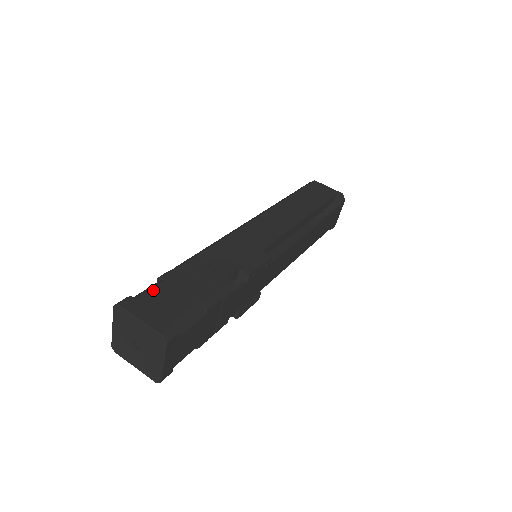
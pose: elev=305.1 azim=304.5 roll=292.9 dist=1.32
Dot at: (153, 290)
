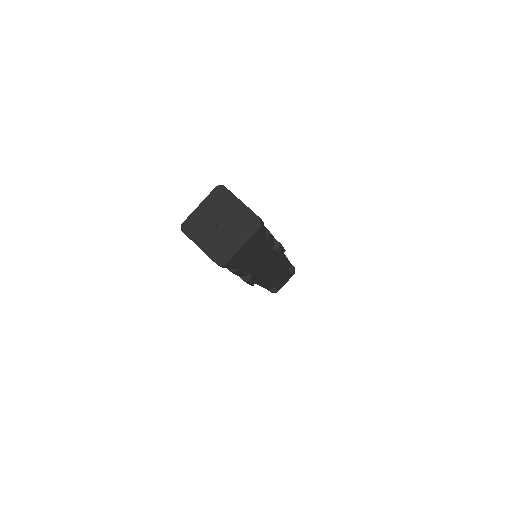
Dot at: occluded
